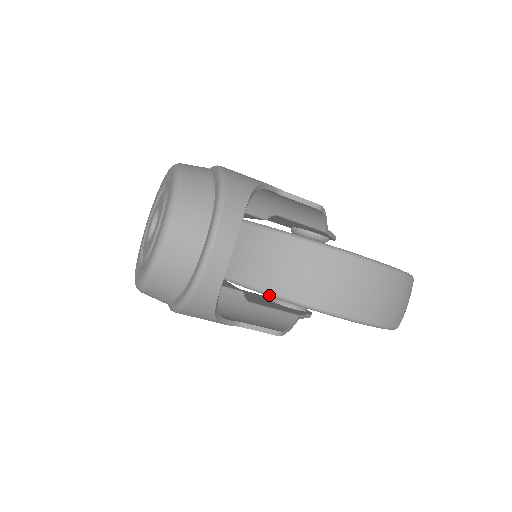
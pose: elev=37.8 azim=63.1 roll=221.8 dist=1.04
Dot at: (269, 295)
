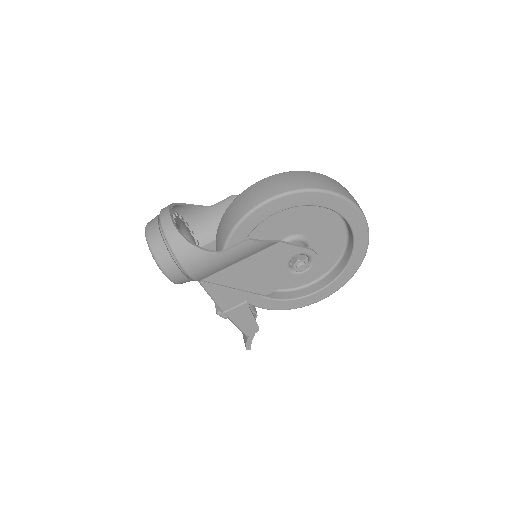
Dot at: (231, 233)
